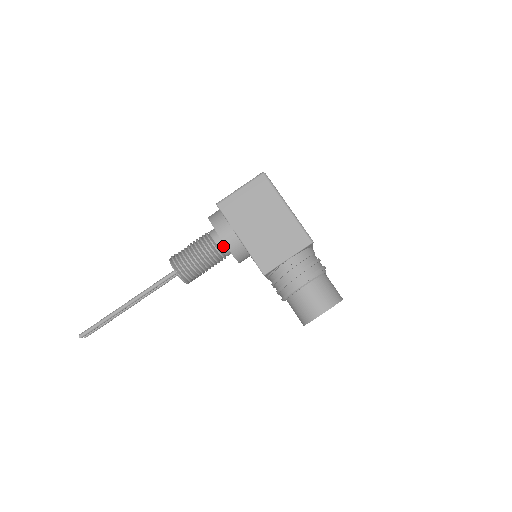
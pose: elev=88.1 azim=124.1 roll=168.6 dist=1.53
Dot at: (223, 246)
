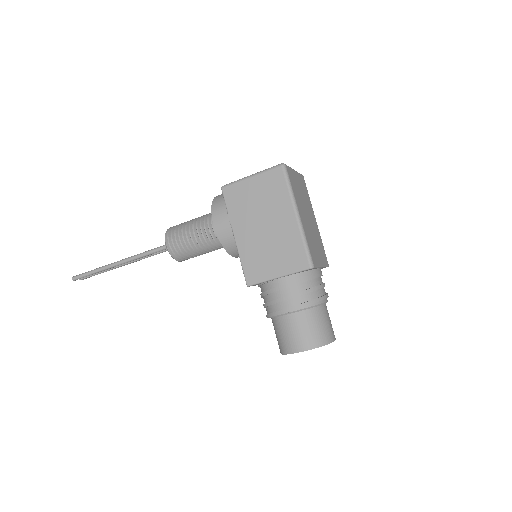
Dot at: occluded
